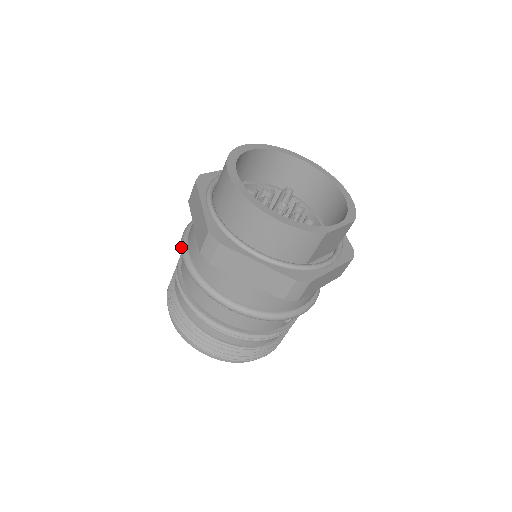
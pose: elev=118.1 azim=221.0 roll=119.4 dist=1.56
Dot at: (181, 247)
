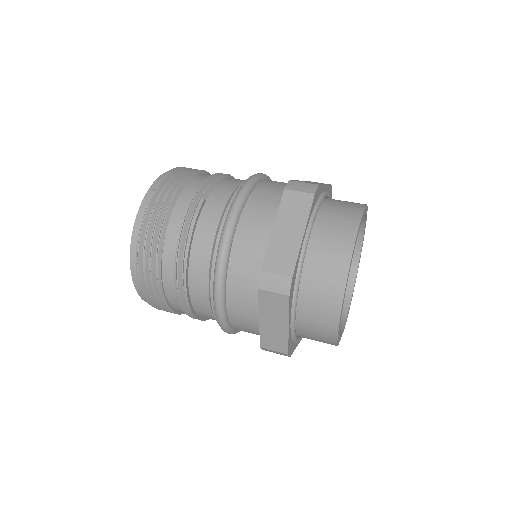
Dot at: (234, 213)
